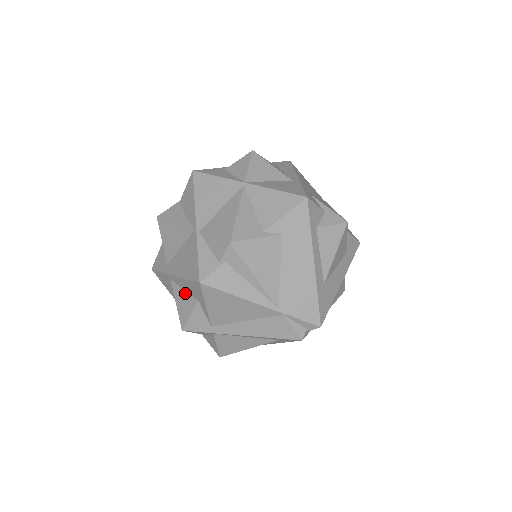
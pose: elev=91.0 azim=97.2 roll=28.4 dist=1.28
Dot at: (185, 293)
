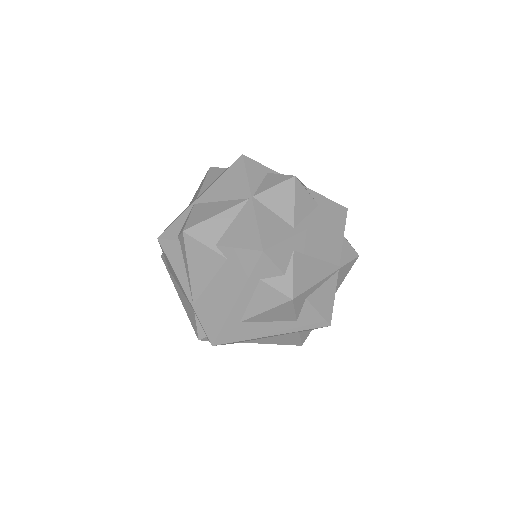
Dot at: occluded
